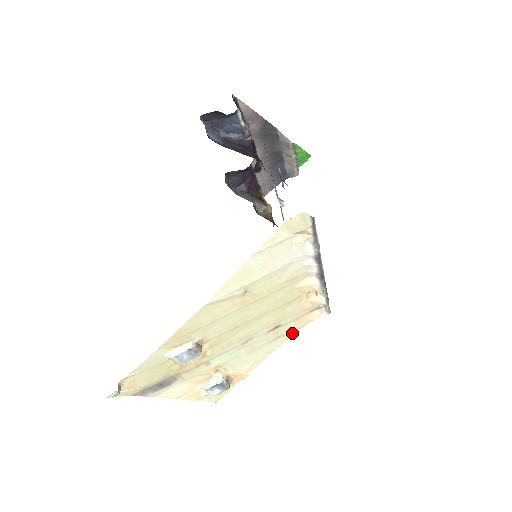
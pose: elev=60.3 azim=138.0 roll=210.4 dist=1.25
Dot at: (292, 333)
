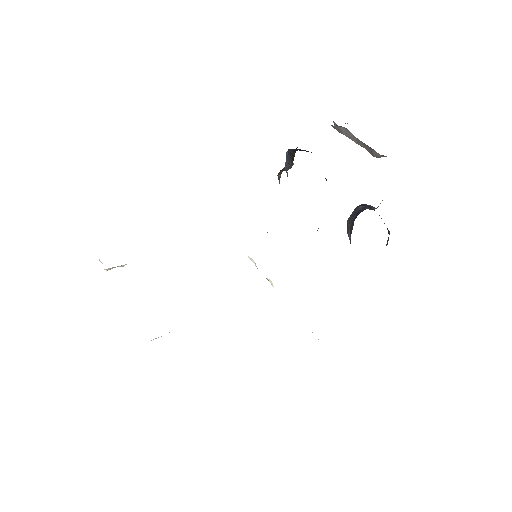
Dot at: occluded
